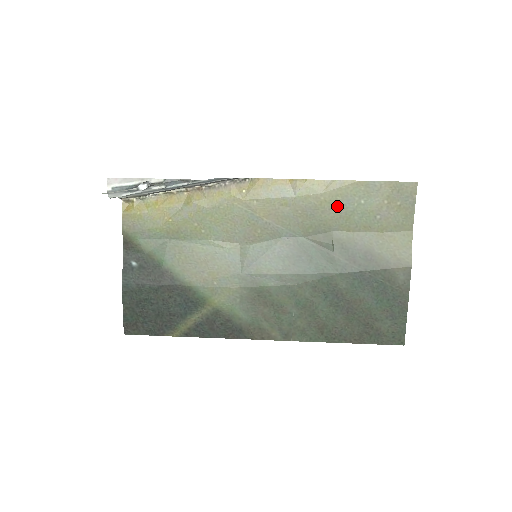
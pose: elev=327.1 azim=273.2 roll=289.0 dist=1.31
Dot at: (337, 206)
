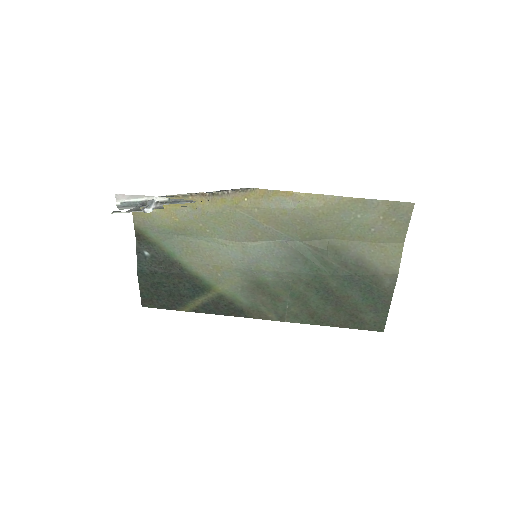
Dot at: (334, 218)
